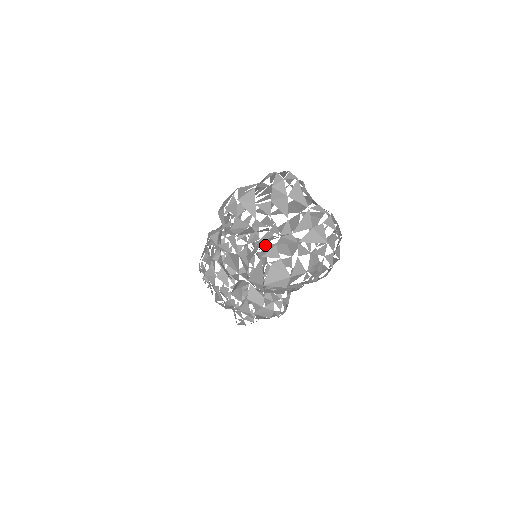
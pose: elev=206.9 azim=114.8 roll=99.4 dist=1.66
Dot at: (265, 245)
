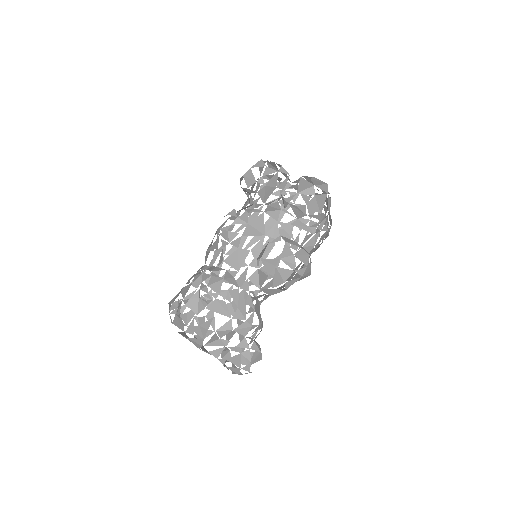
Dot at: (294, 181)
